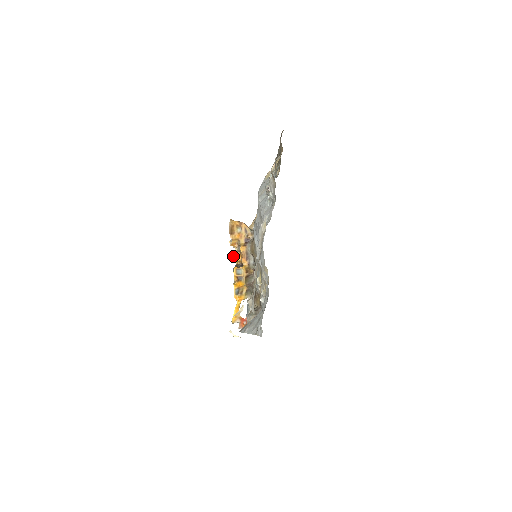
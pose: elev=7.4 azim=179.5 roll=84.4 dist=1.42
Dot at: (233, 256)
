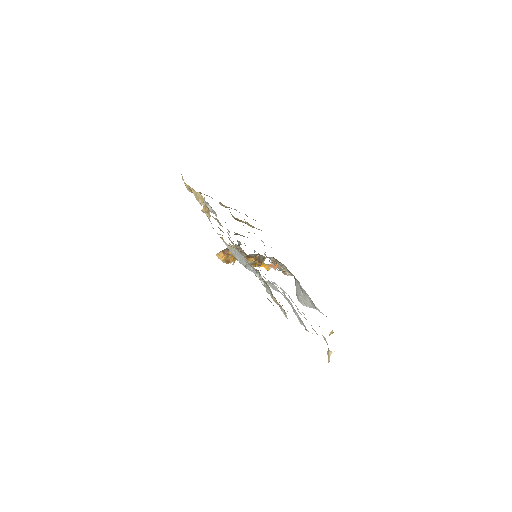
Dot at: occluded
